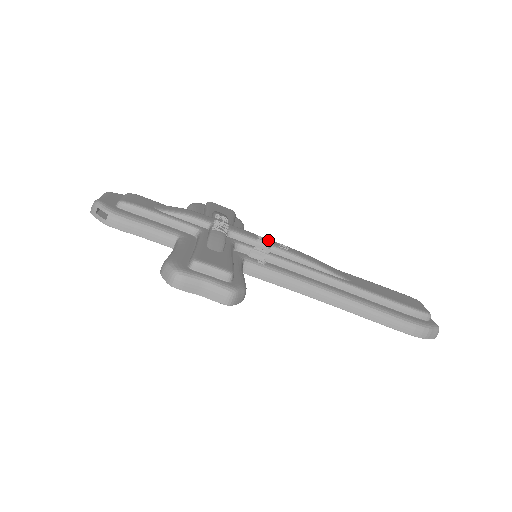
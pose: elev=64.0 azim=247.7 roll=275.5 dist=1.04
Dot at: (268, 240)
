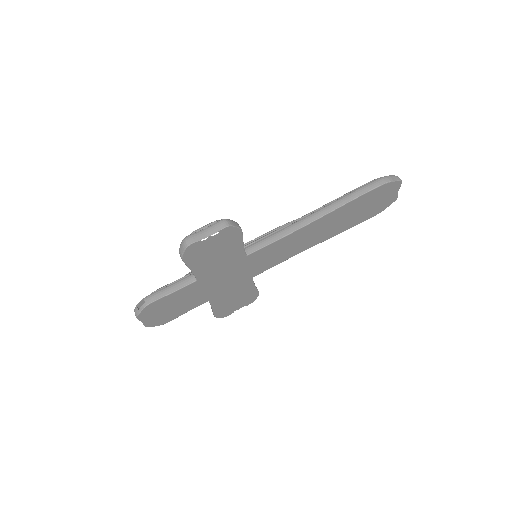
Dot at: occluded
